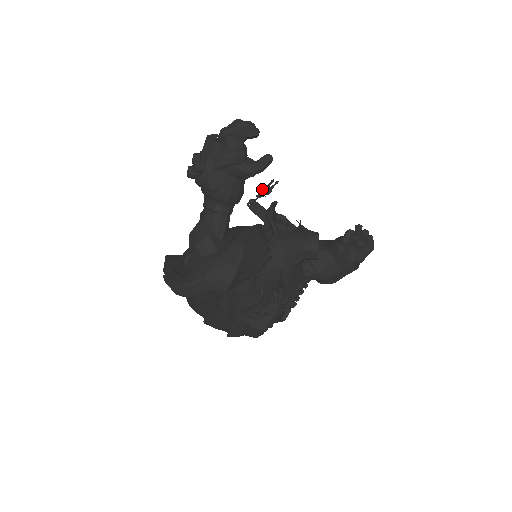
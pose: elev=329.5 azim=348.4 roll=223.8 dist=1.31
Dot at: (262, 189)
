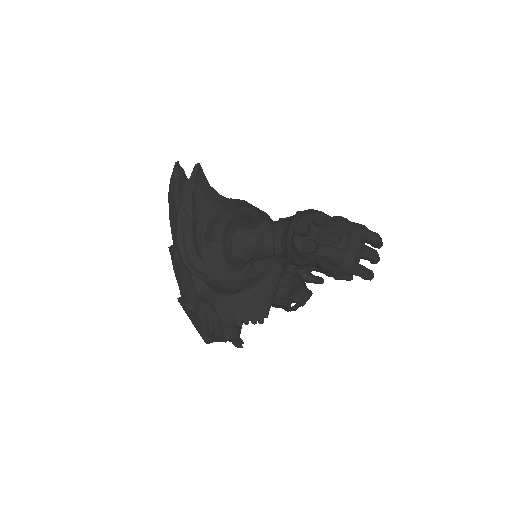
Dot at: occluded
